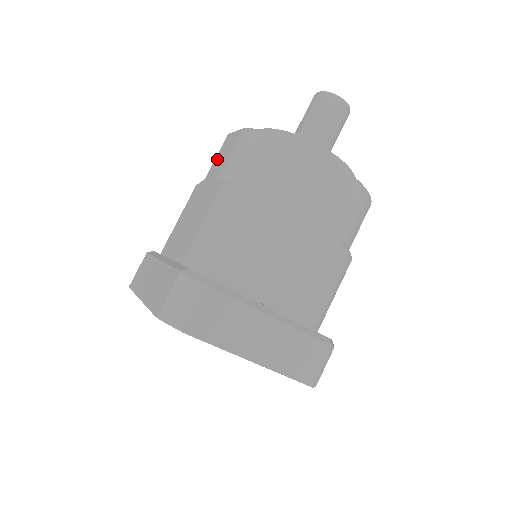
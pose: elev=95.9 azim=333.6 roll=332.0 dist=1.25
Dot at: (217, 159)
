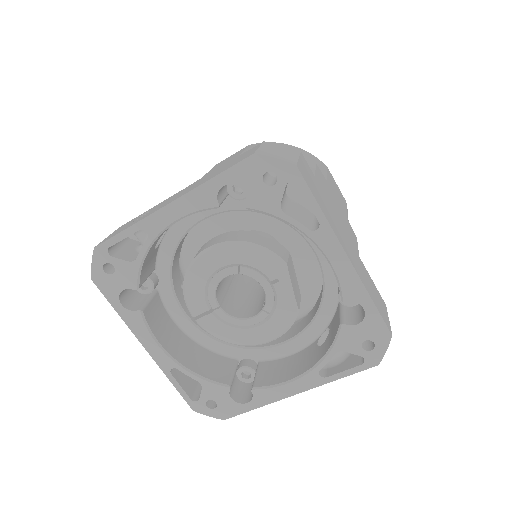
Dot at: (215, 167)
